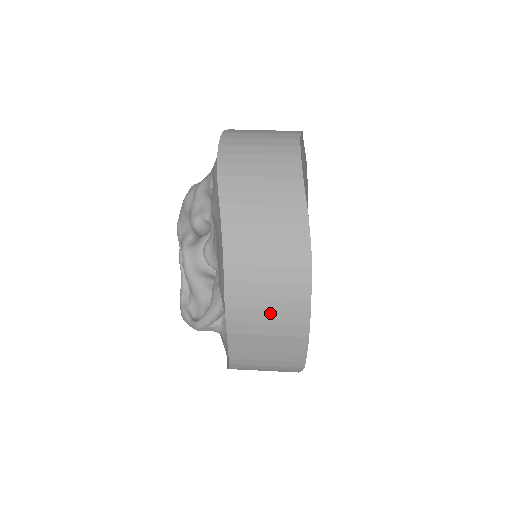
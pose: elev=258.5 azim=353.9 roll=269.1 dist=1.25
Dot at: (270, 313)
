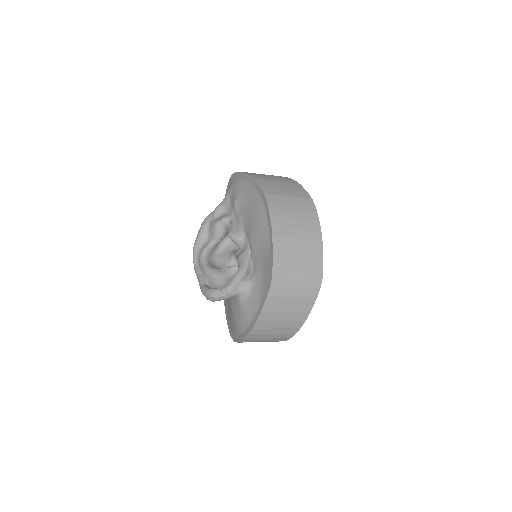
Dot at: (297, 221)
